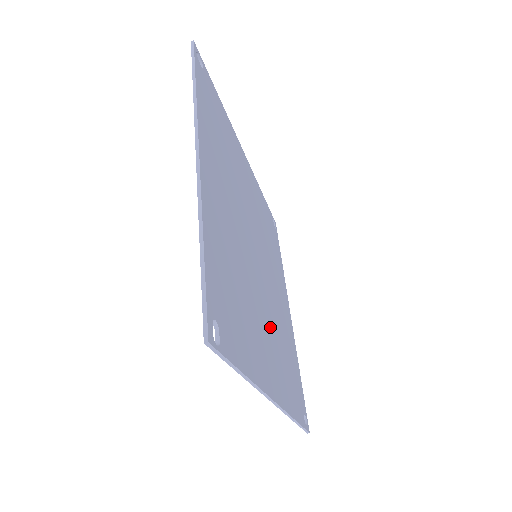
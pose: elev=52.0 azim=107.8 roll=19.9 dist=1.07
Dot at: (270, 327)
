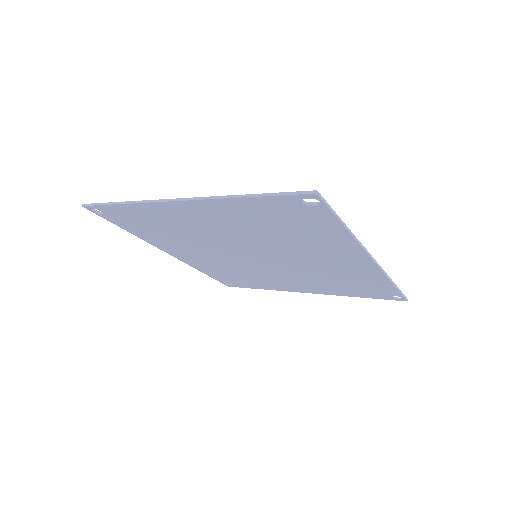
Dot at: (315, 262)
